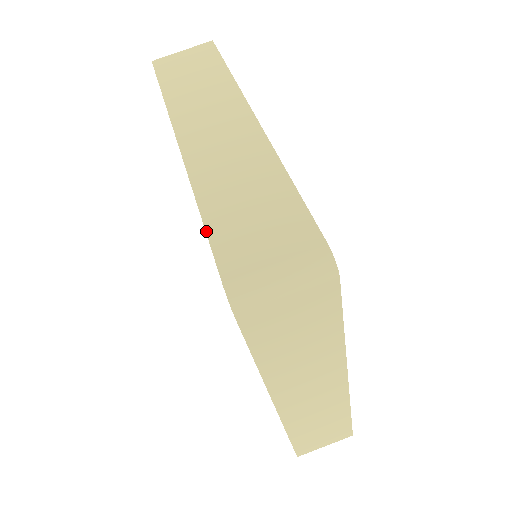
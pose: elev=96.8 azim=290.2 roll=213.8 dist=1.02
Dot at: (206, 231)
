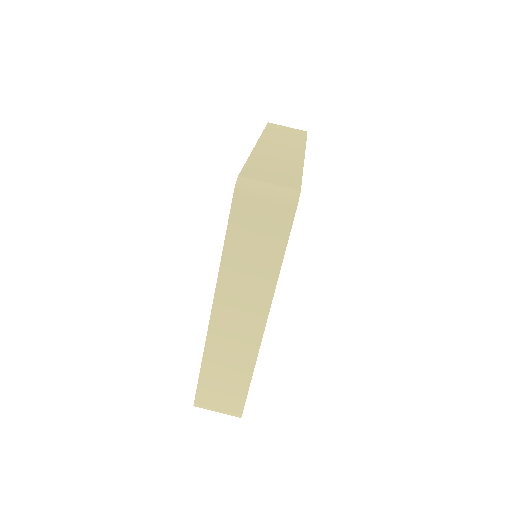
Dot at: (245, 164)
